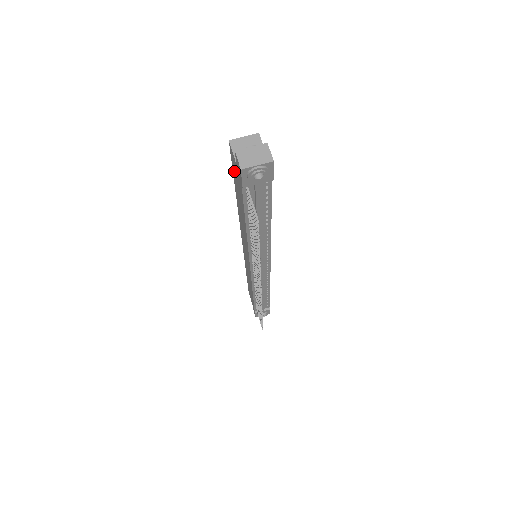
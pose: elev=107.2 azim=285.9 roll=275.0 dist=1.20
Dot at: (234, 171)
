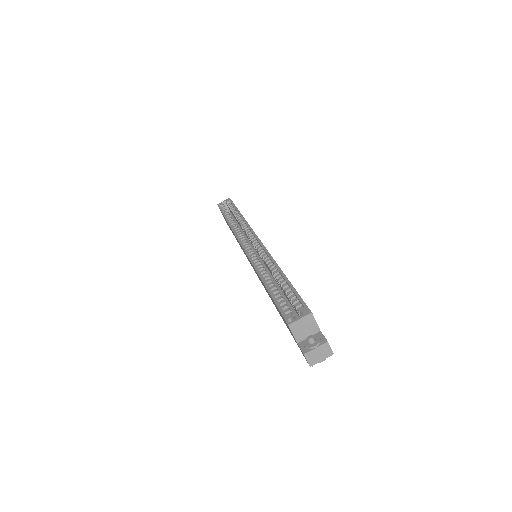
Dot at: (282, 316)
